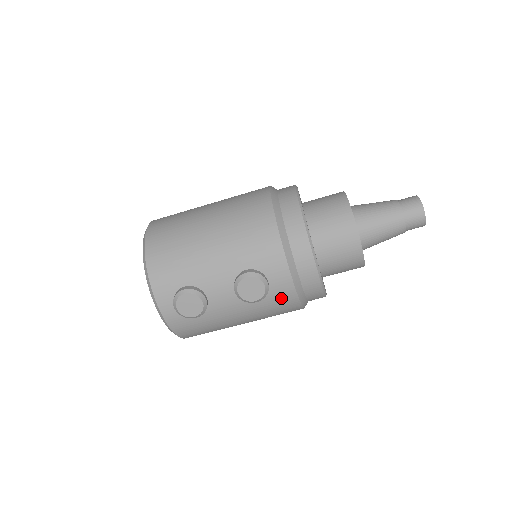
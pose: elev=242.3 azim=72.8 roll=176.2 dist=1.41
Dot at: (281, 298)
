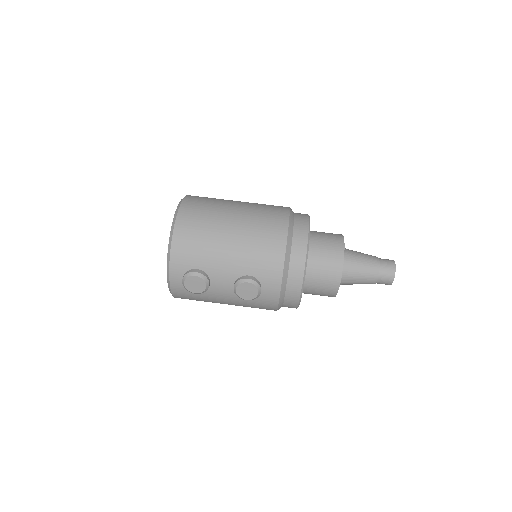
Dot at: (265, 302)
